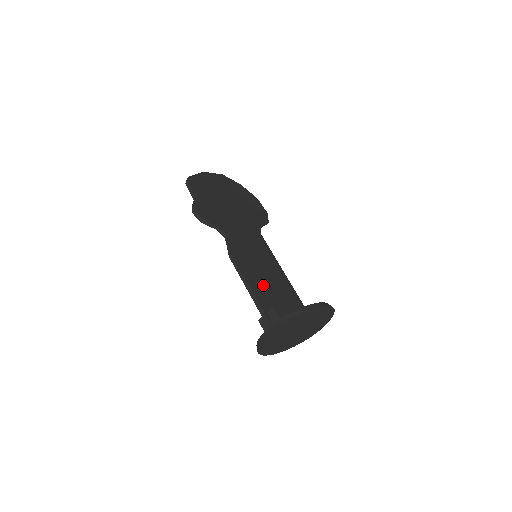
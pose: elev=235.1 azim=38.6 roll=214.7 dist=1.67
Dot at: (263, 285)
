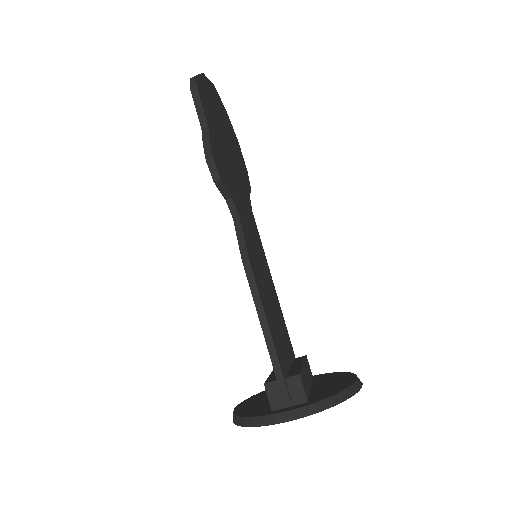
Dot at: (273, 319)
